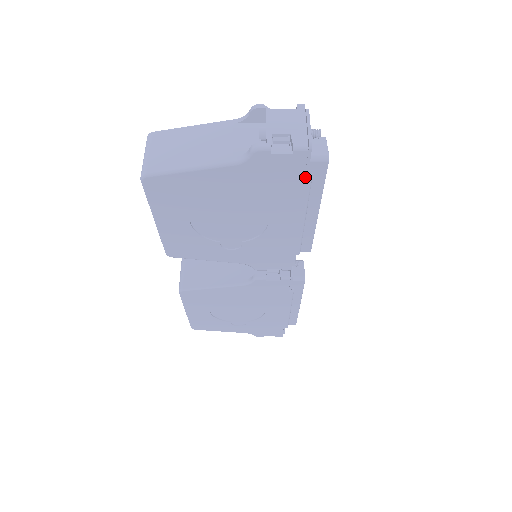
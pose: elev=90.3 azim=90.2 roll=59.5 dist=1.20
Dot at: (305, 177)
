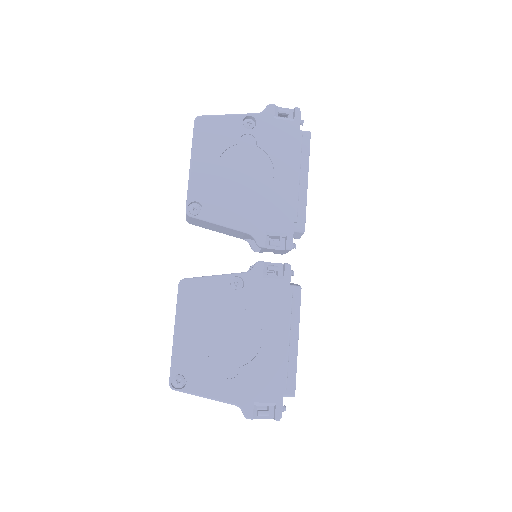
Dot at: occluded
